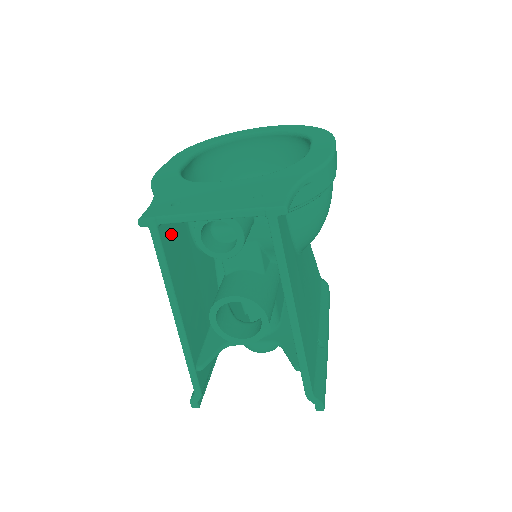
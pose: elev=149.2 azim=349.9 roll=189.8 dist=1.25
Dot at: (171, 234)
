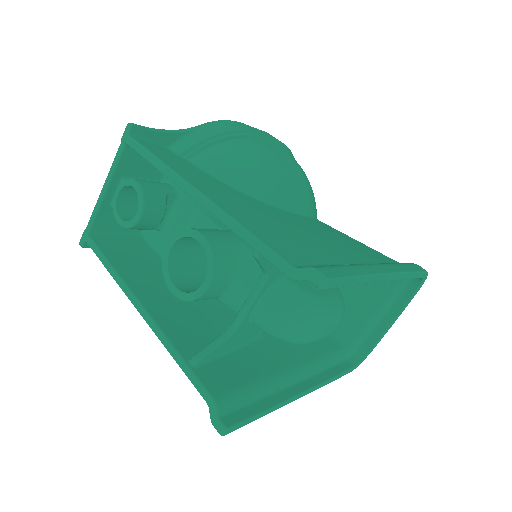
Dot at: (116, 245)
